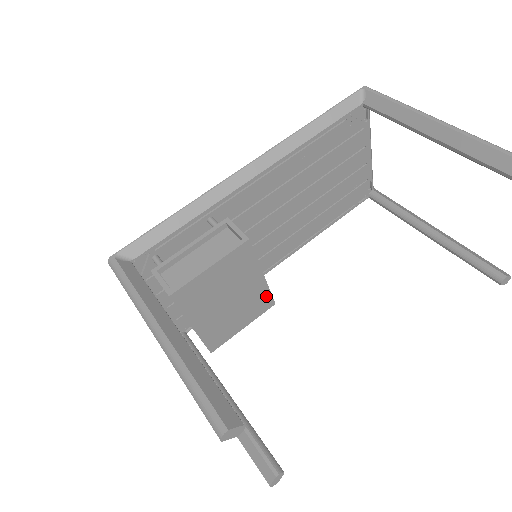
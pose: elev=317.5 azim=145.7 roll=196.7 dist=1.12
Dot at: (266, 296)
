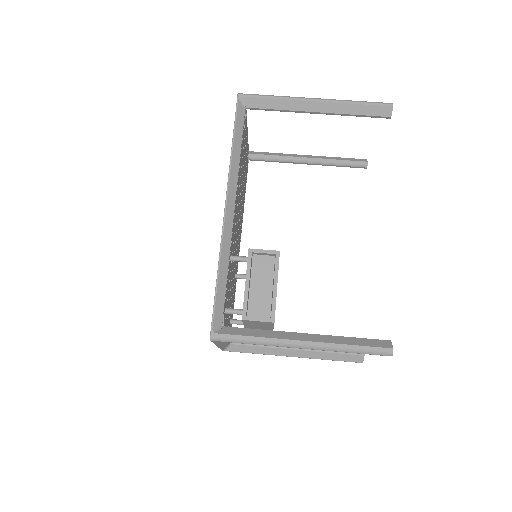
Dot at: occluded
